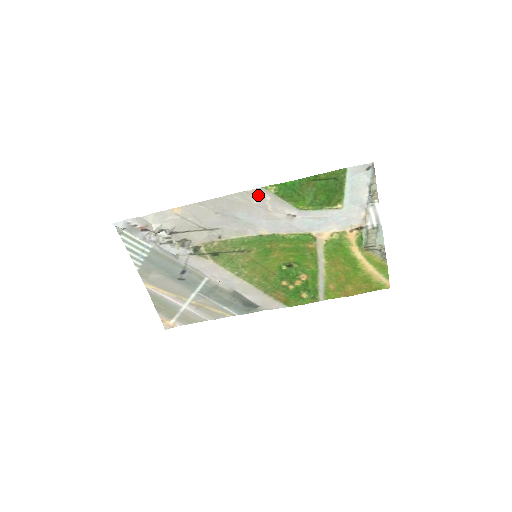
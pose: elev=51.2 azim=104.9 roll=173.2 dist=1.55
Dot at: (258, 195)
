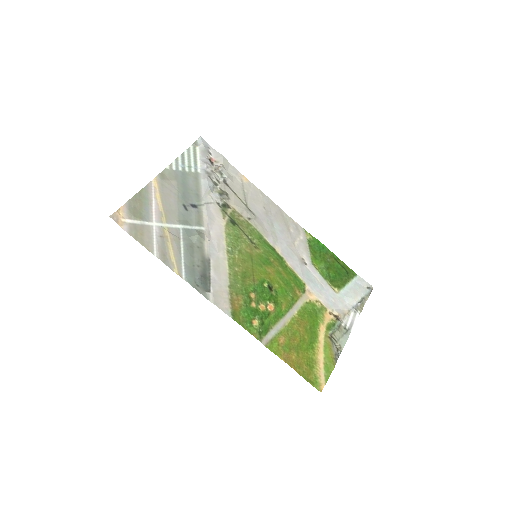
Dot at: (298, 230)
